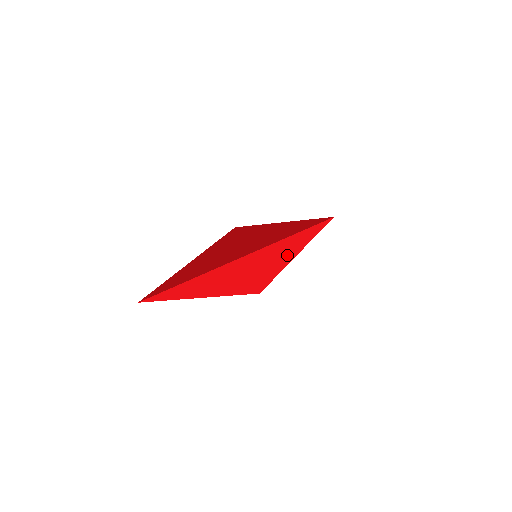
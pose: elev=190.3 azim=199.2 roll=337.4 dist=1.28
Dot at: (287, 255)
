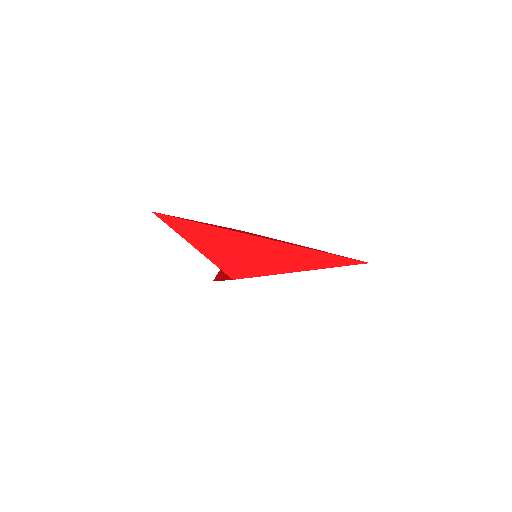
Dot at: (310, 265)
